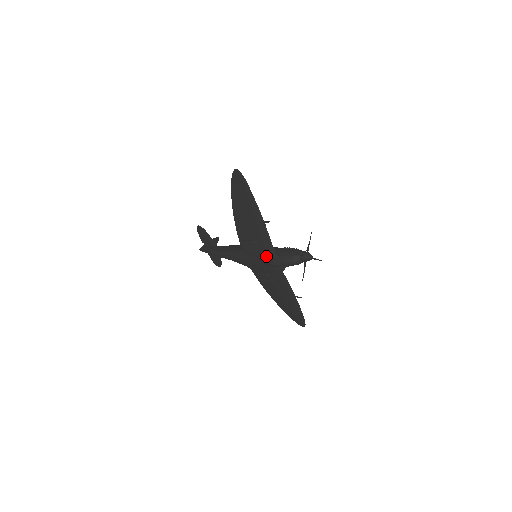
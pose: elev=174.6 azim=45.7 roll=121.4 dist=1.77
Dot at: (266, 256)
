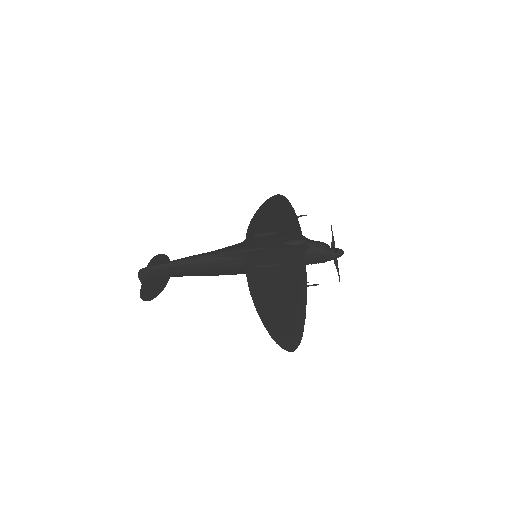
Dot at: (288, 235)
